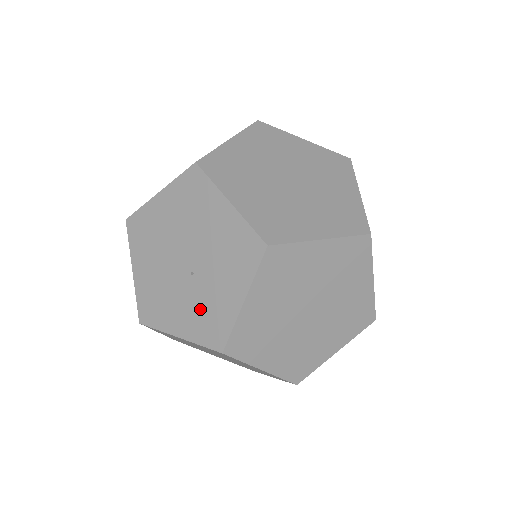
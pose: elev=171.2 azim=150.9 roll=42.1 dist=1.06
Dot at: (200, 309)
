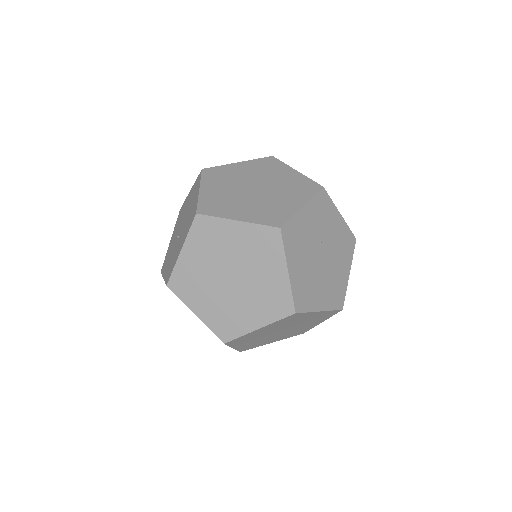
Dot at: (172, 258)
